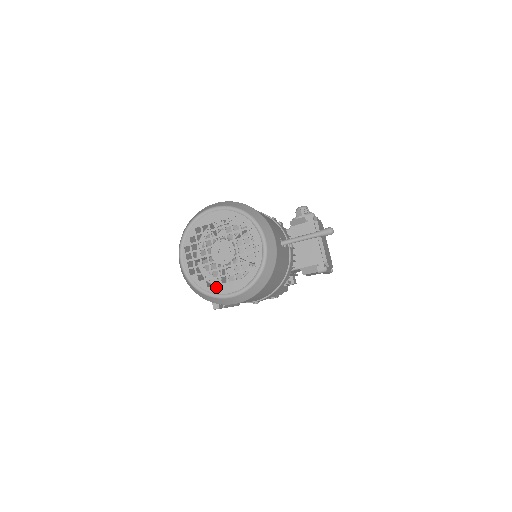
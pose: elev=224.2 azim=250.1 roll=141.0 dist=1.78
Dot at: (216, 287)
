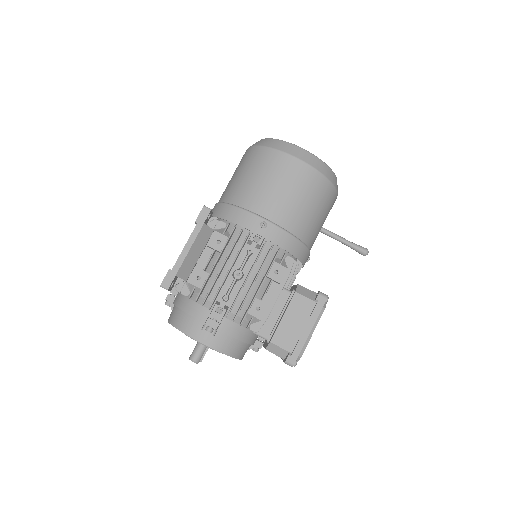
Dot at: occluded
